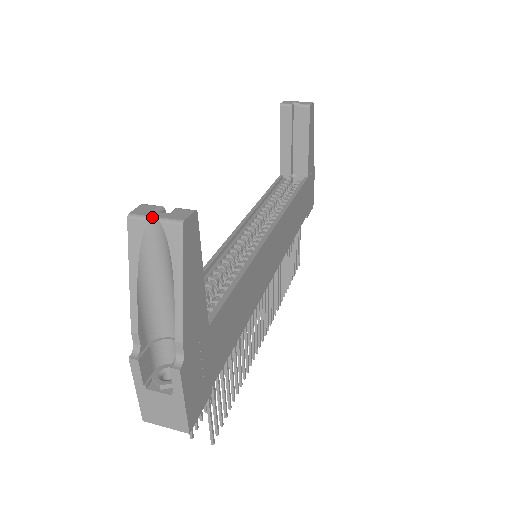
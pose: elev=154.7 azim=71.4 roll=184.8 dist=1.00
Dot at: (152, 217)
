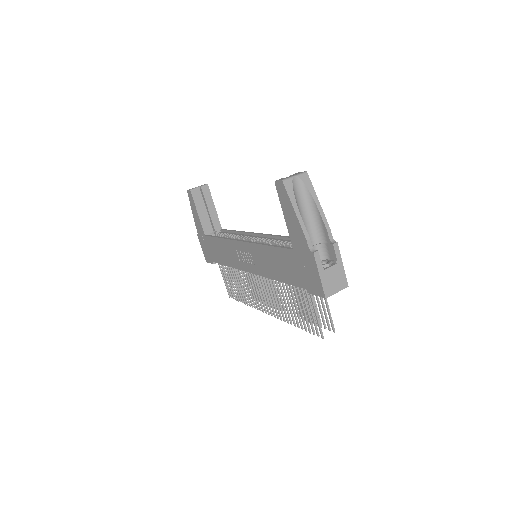
Dot at: (293, 176)
